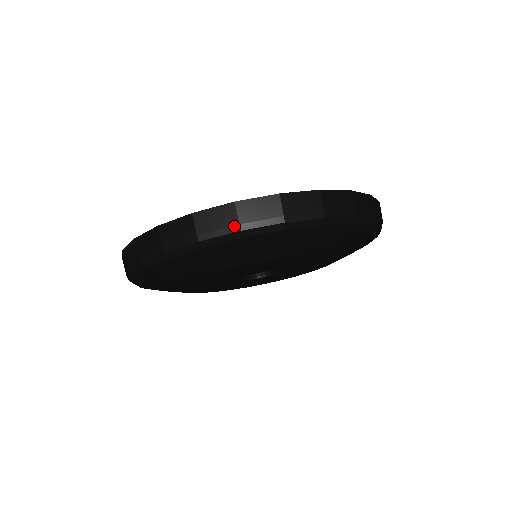
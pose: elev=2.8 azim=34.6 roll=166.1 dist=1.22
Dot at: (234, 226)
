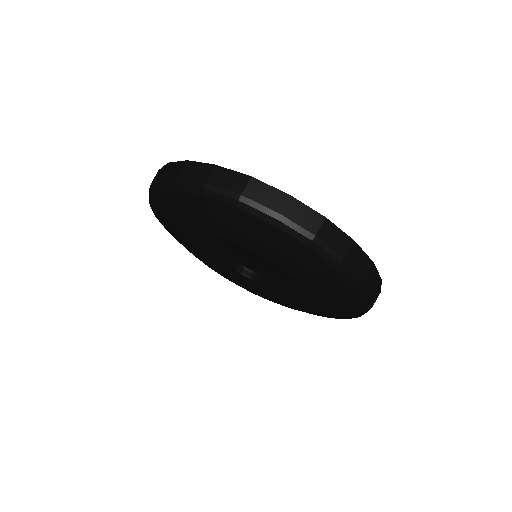
Dot at: (202, 182)
